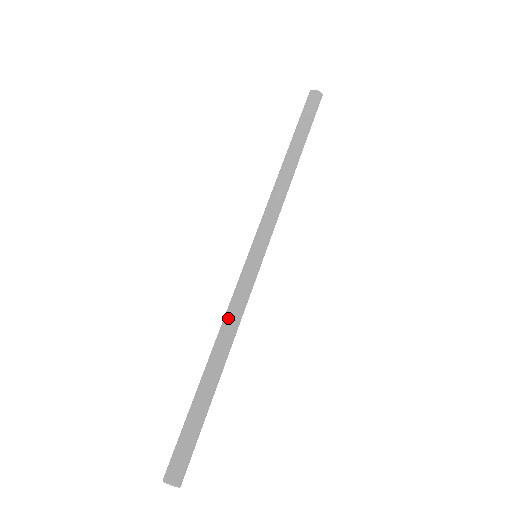
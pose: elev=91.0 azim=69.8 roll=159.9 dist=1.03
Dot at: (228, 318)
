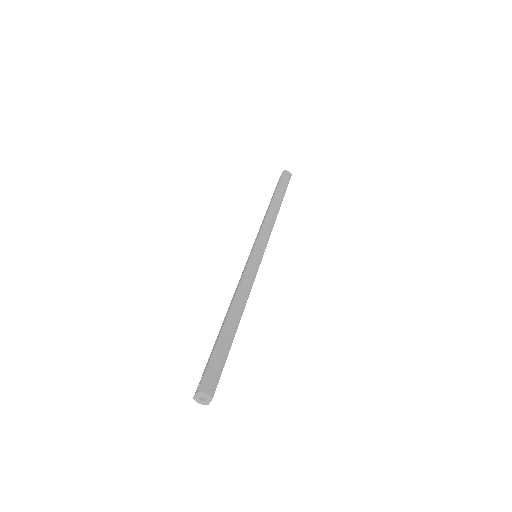
Dot at: (242, 287)
